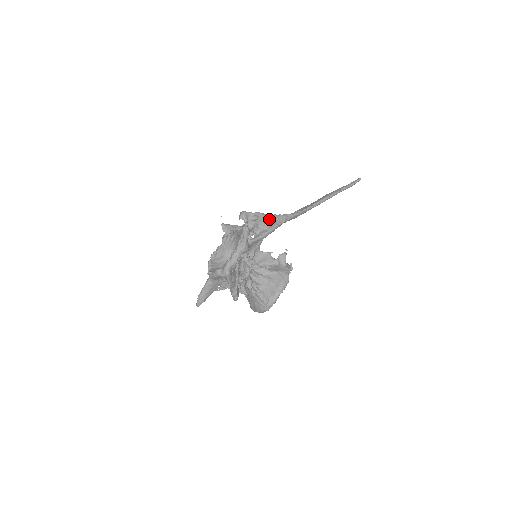
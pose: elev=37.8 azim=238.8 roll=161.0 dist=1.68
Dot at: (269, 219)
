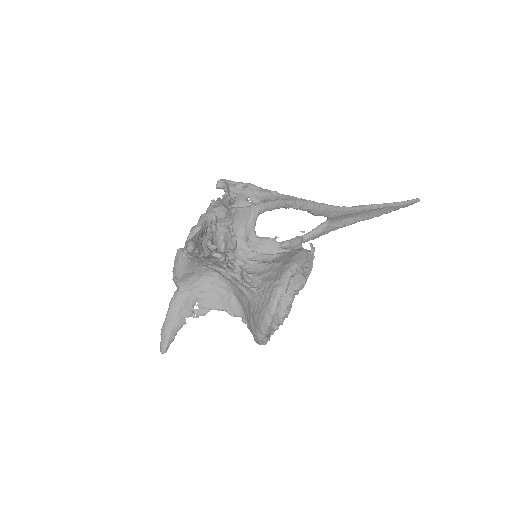
Dot at: (266, 193)
